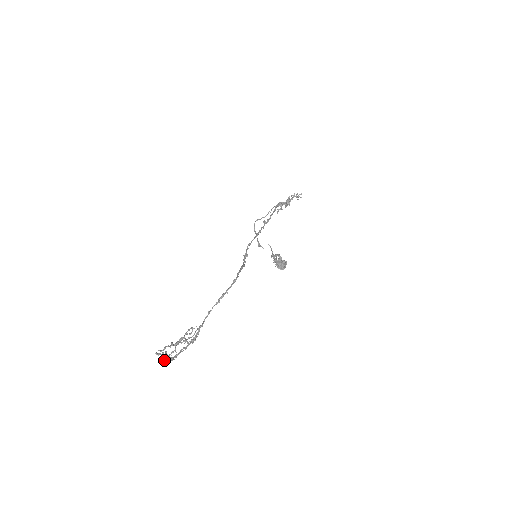
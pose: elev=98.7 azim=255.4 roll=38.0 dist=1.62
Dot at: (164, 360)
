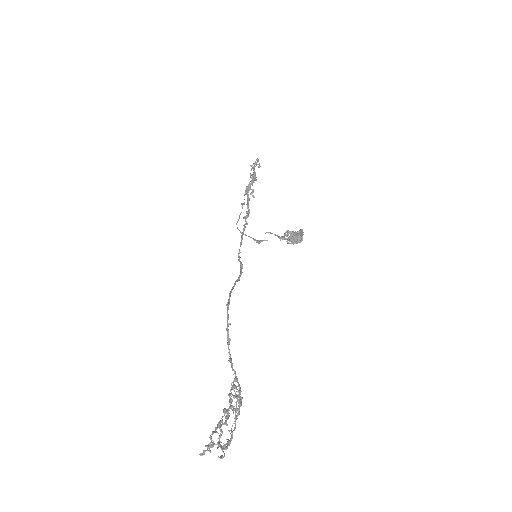
Dot at: occluded
